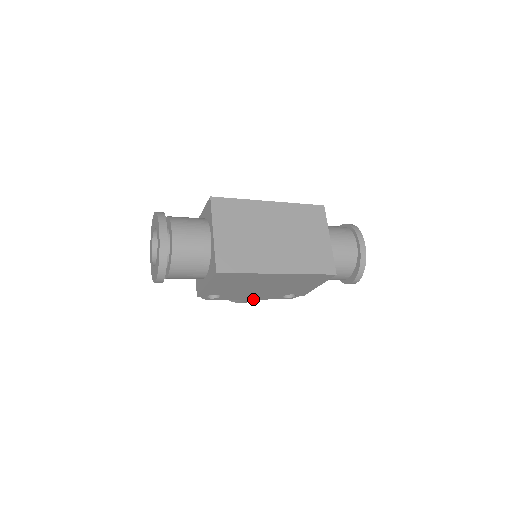
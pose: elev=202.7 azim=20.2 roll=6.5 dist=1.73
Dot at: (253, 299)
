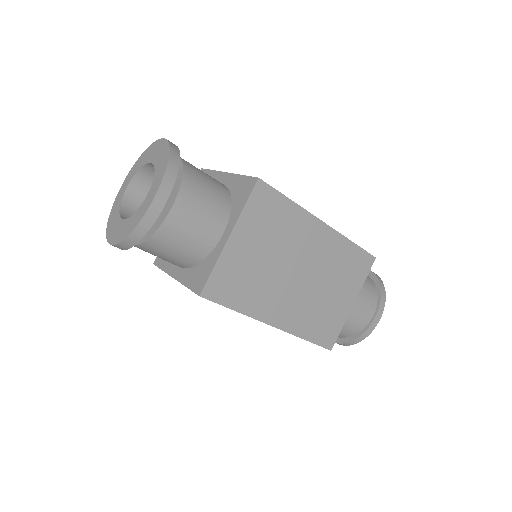
Dot at: occluded
